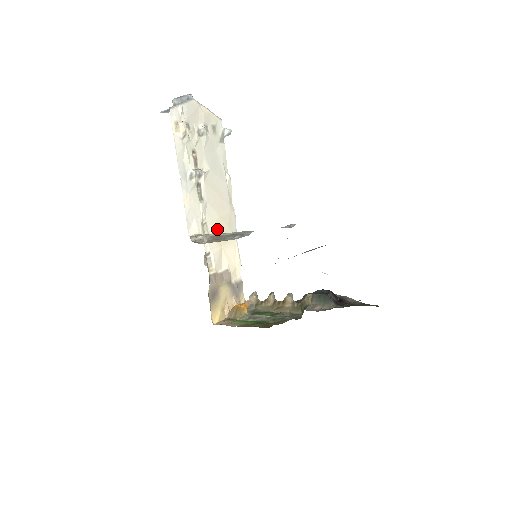
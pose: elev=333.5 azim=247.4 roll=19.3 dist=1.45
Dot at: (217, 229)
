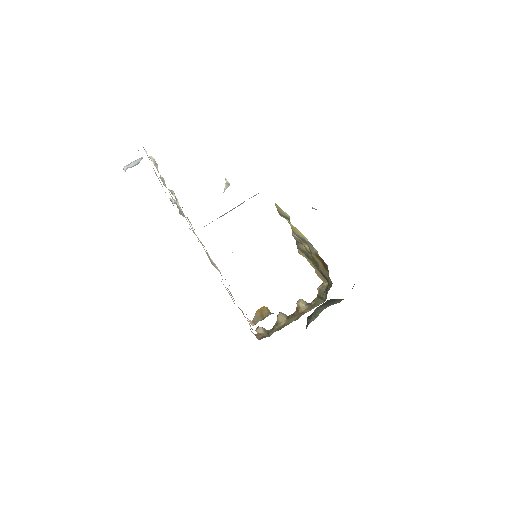
Dot at: (204, 249)
